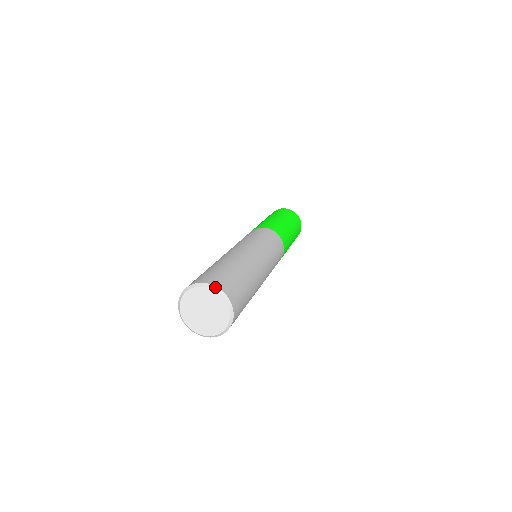
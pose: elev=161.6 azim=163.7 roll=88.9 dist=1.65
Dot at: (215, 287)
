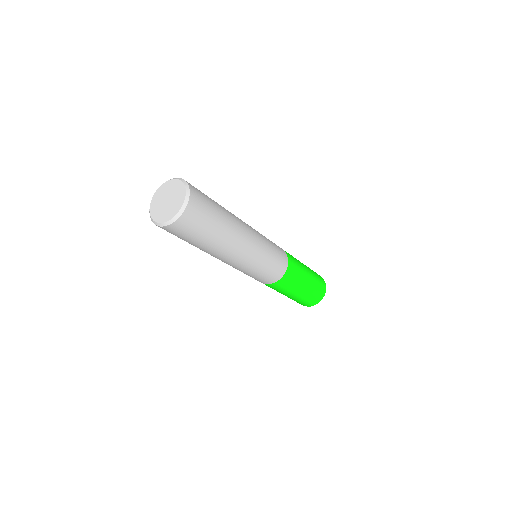
Dot at: (188, 188)
